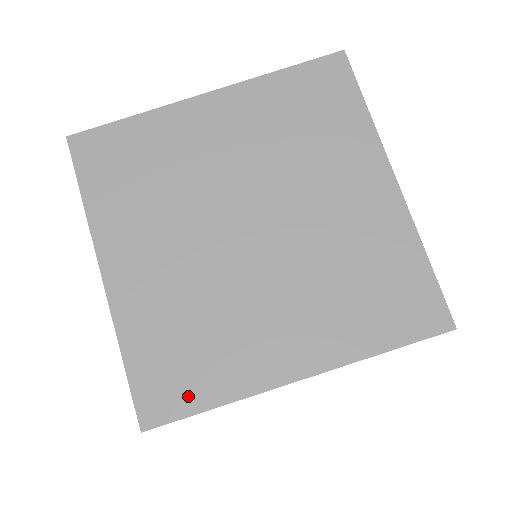
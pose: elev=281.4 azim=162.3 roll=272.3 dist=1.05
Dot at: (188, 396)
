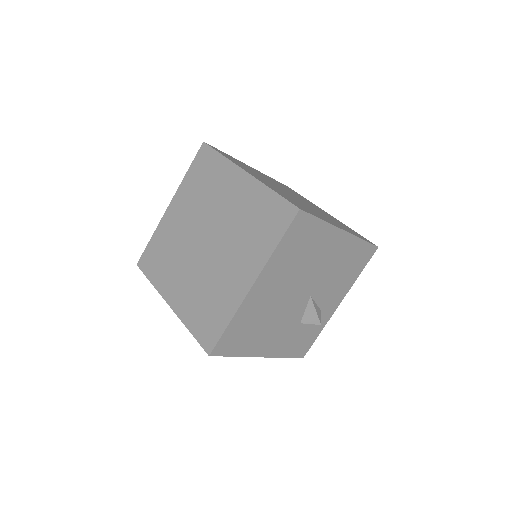
Dot at: (217, 327)
